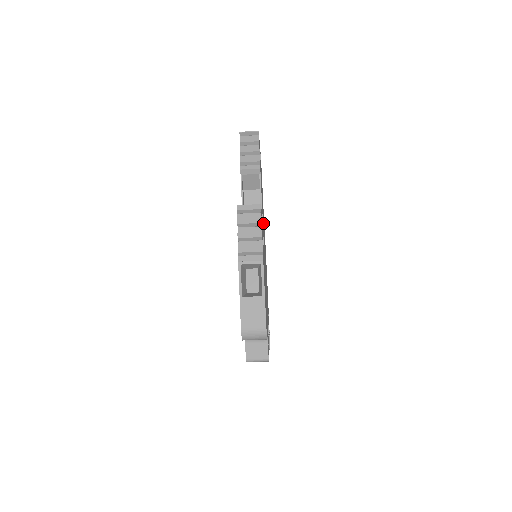
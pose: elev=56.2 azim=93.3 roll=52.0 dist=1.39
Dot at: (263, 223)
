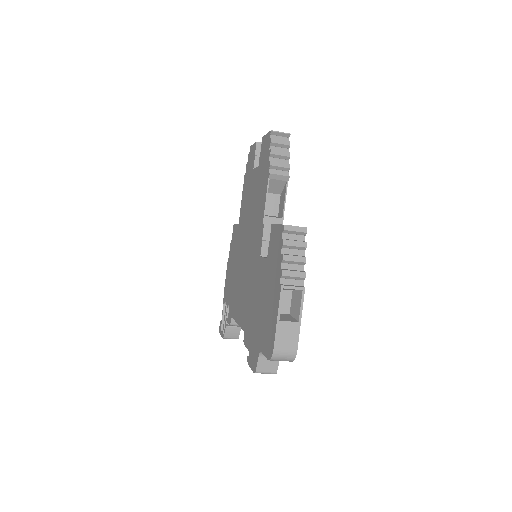
Dot at: occluded
